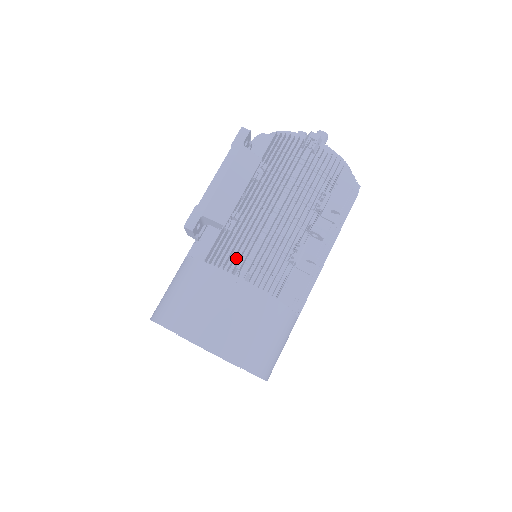
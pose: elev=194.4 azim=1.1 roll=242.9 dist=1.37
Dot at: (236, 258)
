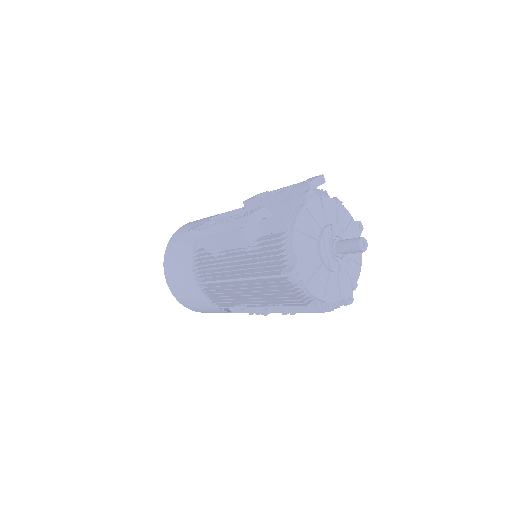
Dot at: occluded
